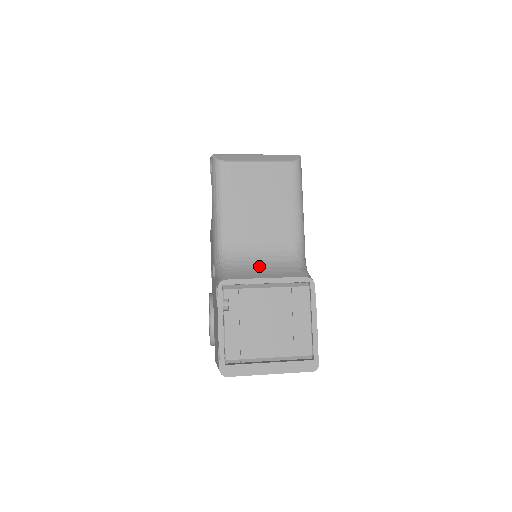
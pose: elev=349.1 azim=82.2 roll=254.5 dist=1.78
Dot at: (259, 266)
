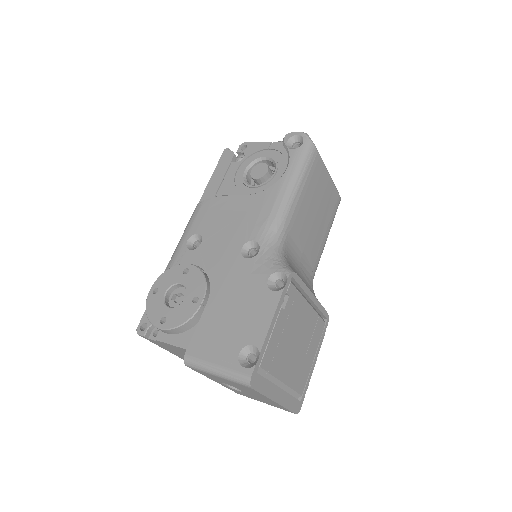
Dot at: (300, 275)
